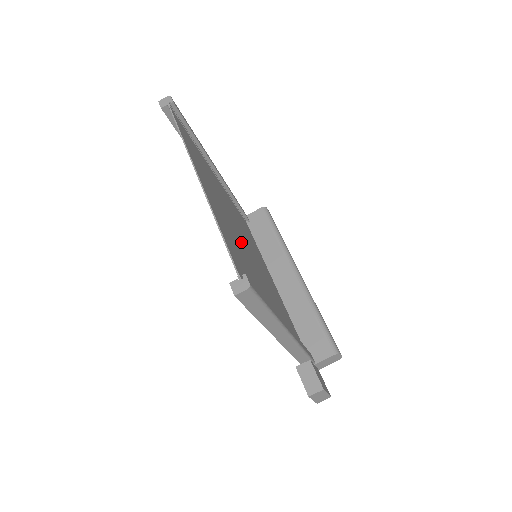
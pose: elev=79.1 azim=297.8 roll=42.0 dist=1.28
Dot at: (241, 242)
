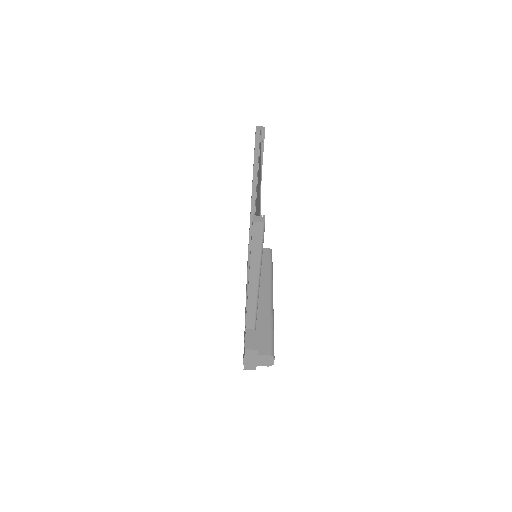
Dot at: occluded
